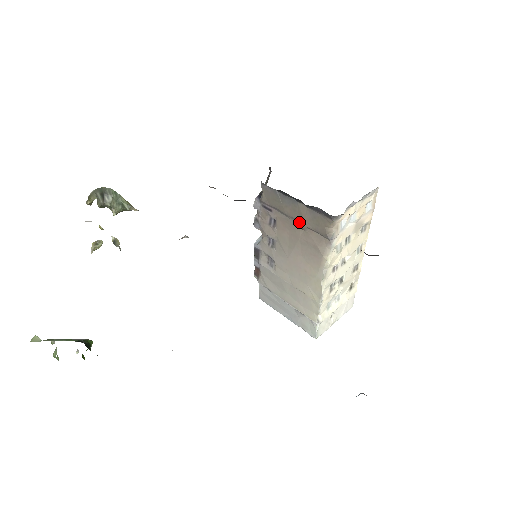
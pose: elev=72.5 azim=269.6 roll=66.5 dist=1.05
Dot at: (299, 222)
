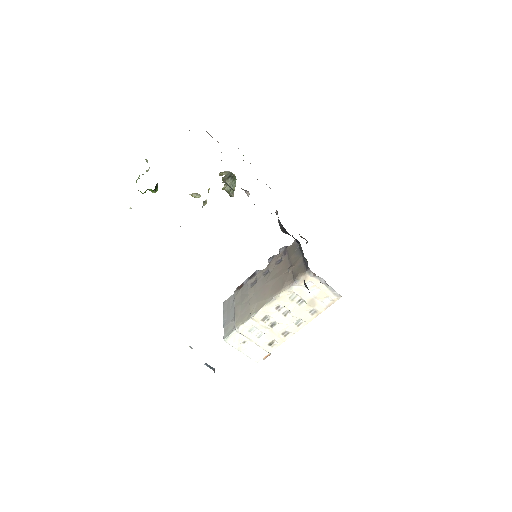
Dot at: (291, 265)
